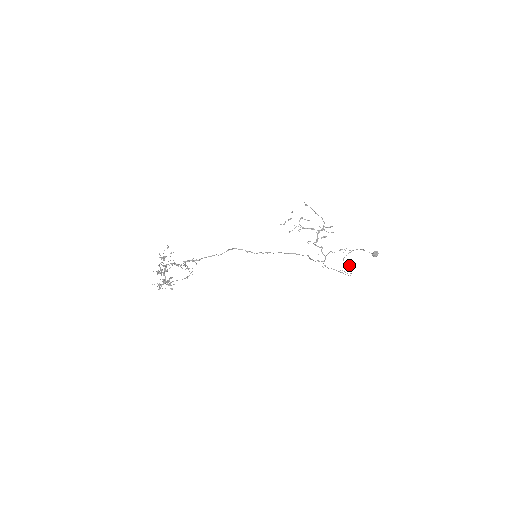
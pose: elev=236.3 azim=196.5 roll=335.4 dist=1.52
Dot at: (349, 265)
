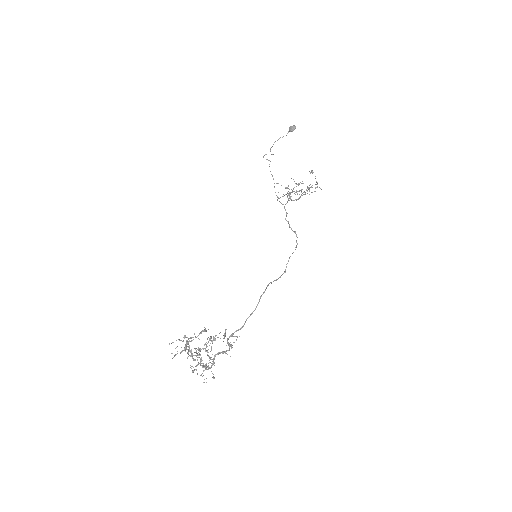
Dot at: occluded
